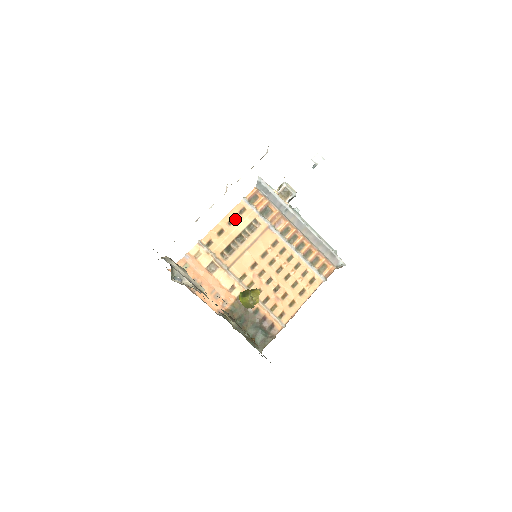
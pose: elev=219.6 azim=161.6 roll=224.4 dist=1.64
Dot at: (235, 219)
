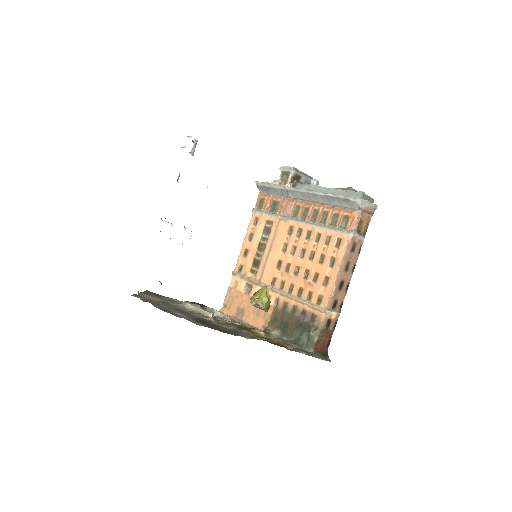
Dot at: (253, 233)
